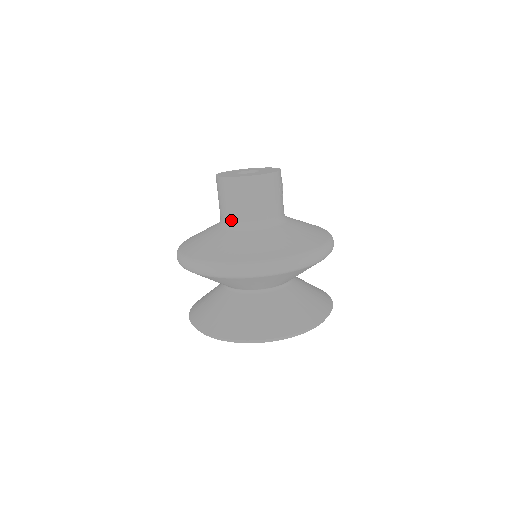
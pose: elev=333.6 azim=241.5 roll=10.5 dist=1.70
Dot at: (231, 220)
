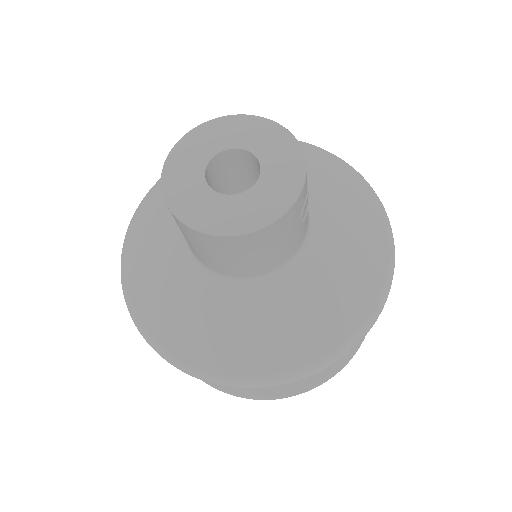
Dot at: (203, 263)
